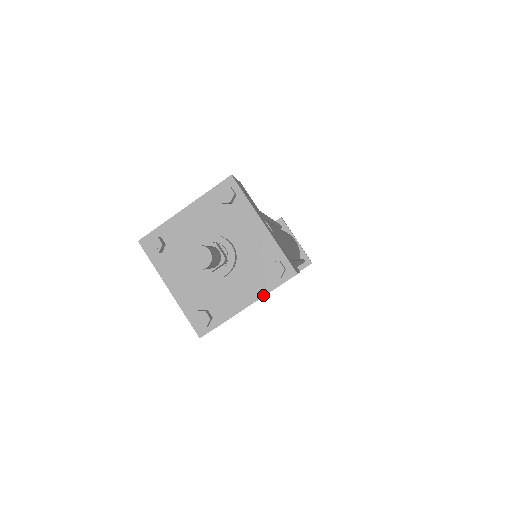
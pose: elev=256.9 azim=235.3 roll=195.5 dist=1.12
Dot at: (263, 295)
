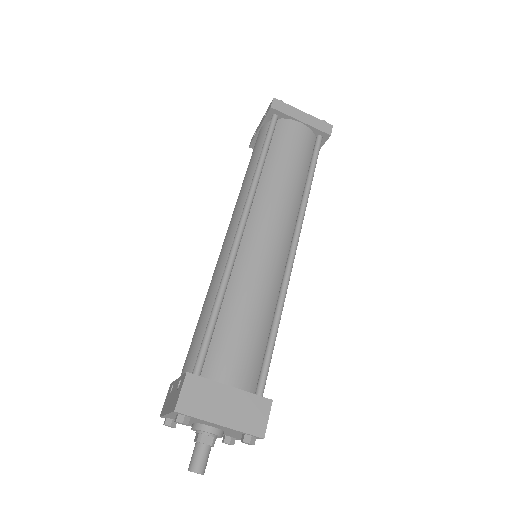
Dot at: occluded
